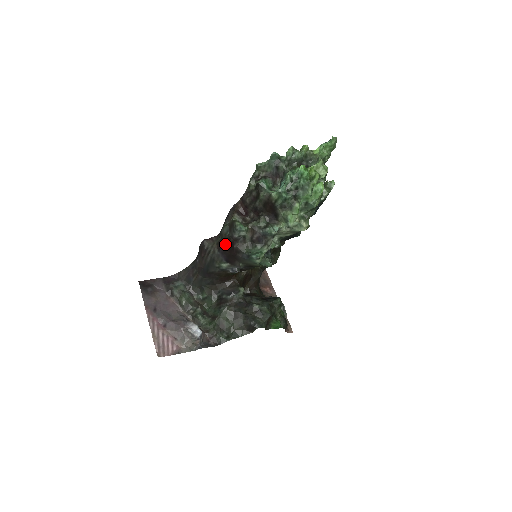
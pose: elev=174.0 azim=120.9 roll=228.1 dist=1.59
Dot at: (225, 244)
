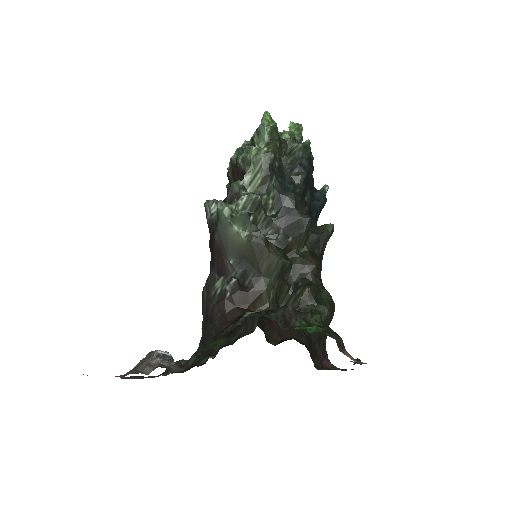
Dot at: (210, 250)
